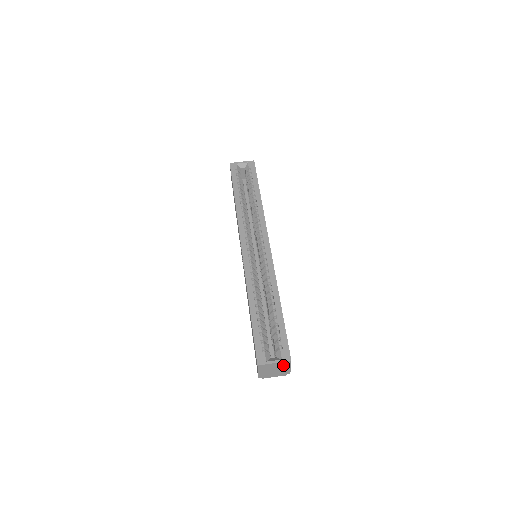
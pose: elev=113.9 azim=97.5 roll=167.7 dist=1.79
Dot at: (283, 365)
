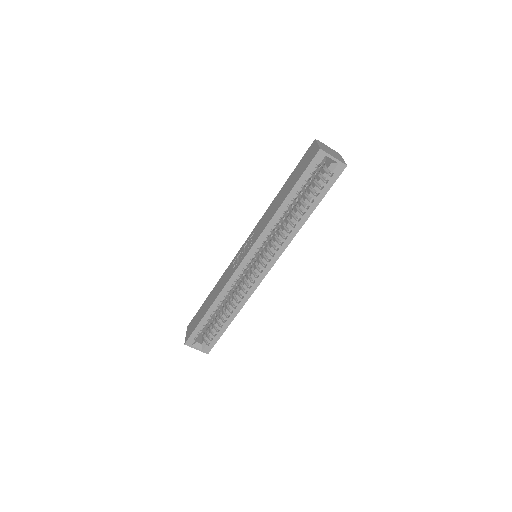
Dot at: occluded
